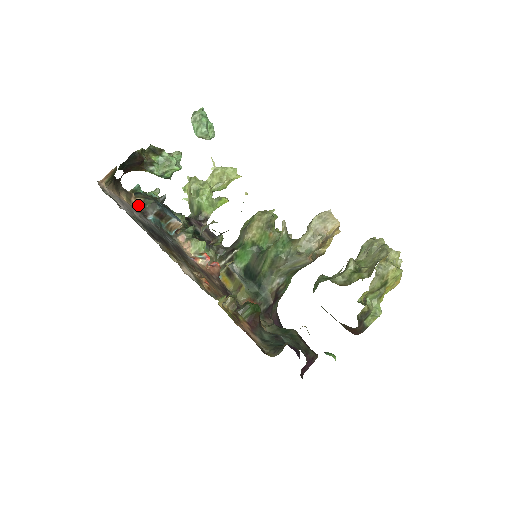
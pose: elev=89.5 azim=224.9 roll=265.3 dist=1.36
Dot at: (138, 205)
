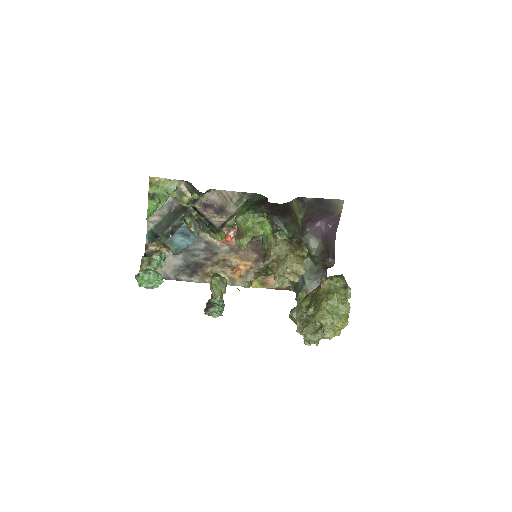
Dot at: (166, 248)
